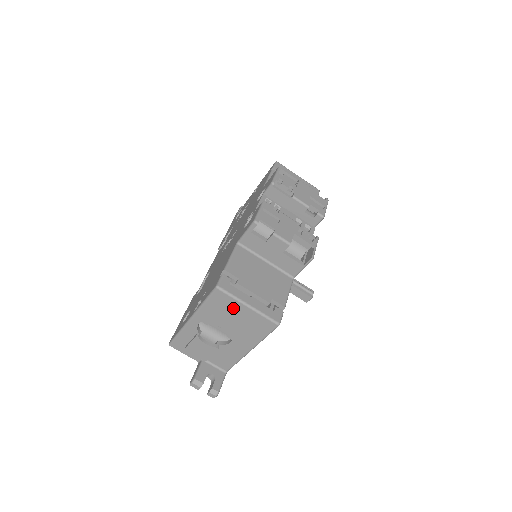
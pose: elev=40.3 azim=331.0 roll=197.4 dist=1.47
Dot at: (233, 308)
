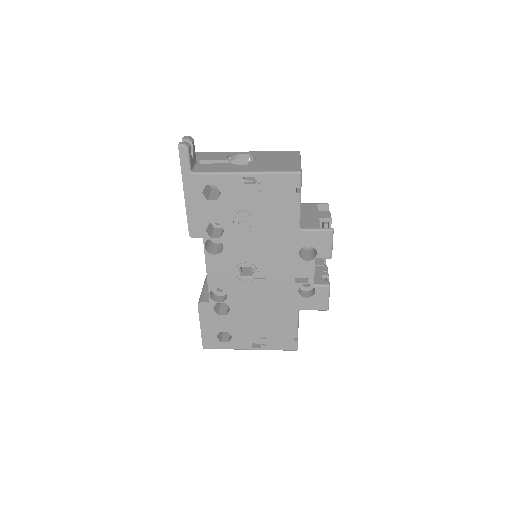
Dot at: occluded
